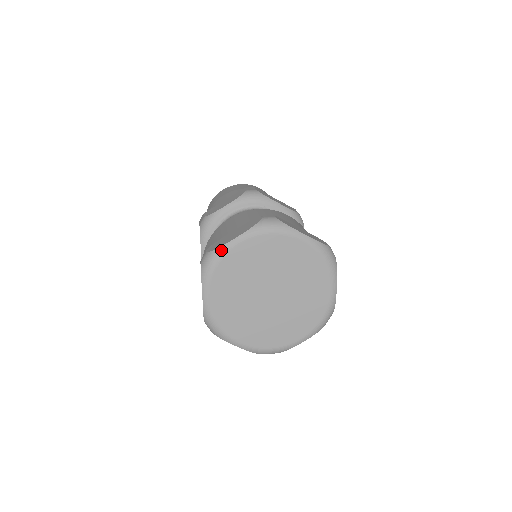
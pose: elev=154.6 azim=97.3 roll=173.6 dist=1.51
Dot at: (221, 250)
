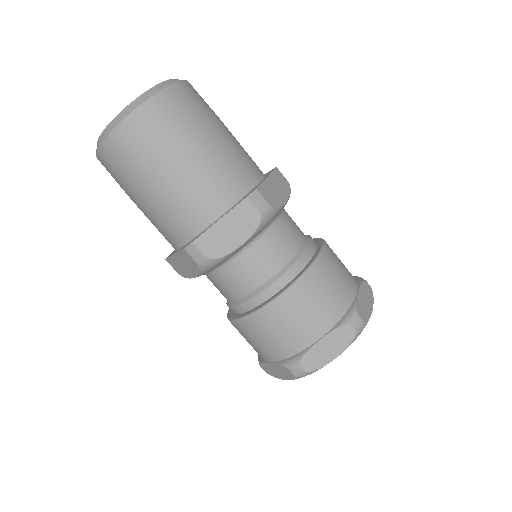
Dot at: occluded
